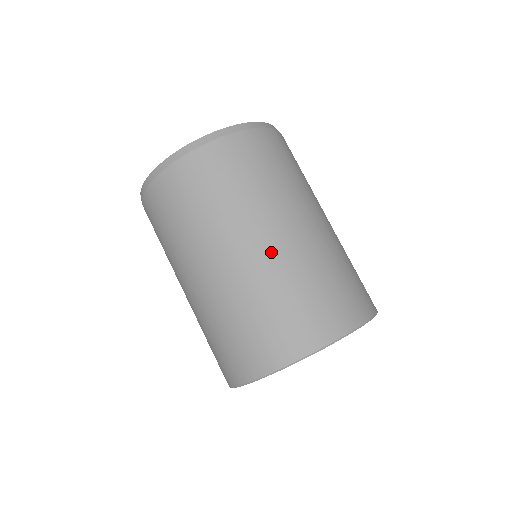
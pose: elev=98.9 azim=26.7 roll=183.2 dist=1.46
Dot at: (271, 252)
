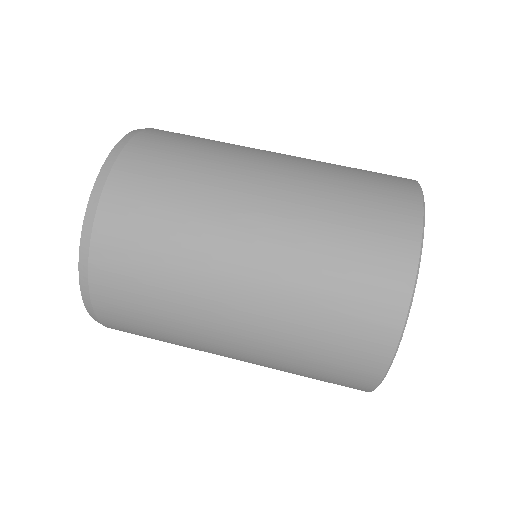
Dot at: (285, 178)
